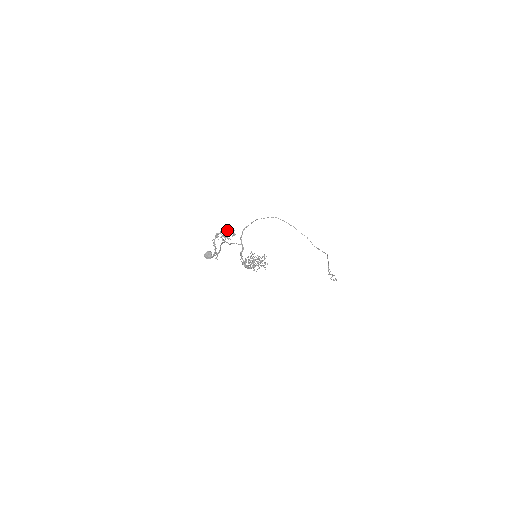
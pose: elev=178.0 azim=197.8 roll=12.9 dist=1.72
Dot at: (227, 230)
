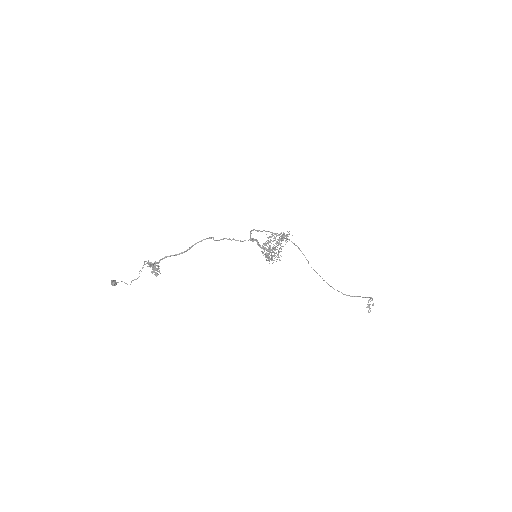
Dot at: (153, 267)
